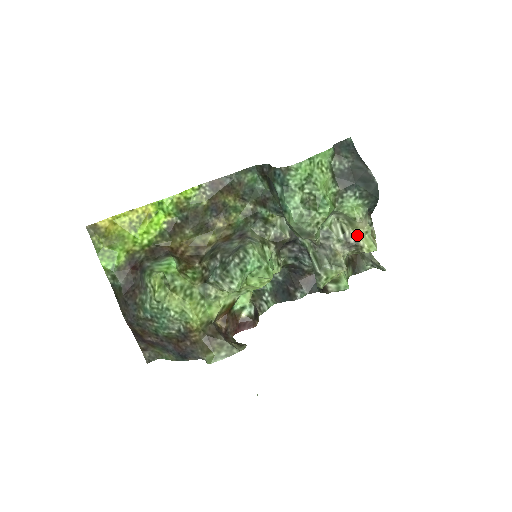
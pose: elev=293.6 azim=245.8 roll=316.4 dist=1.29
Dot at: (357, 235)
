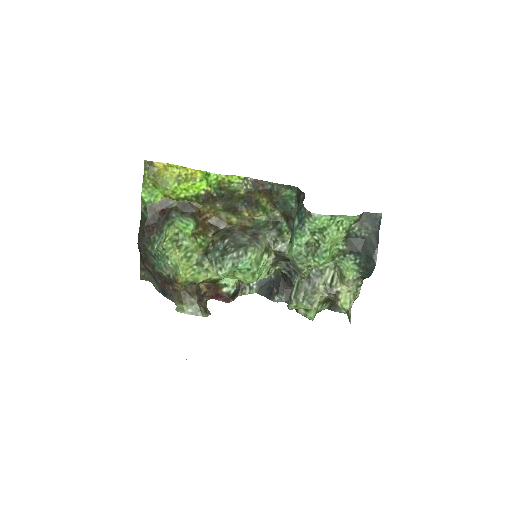
Dot at: (341, 288)
